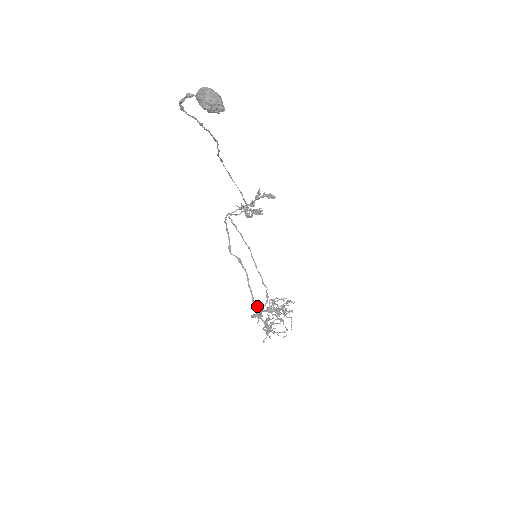
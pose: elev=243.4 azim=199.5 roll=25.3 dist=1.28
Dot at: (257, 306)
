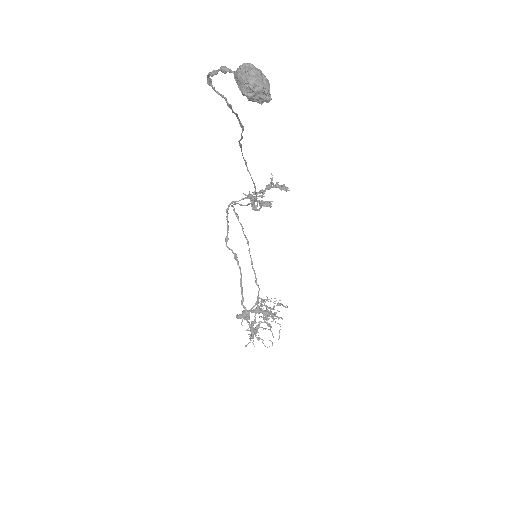
Dot at: occluded
